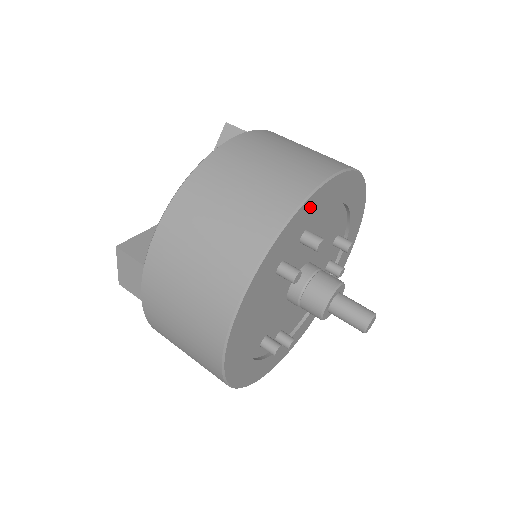
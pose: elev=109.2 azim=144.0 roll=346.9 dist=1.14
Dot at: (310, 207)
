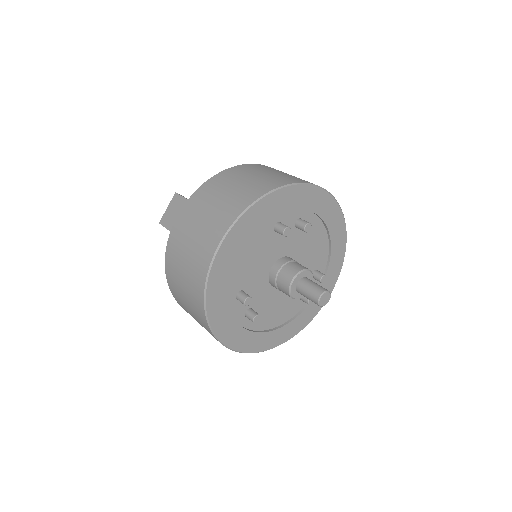
Dot at: (310, 195)
